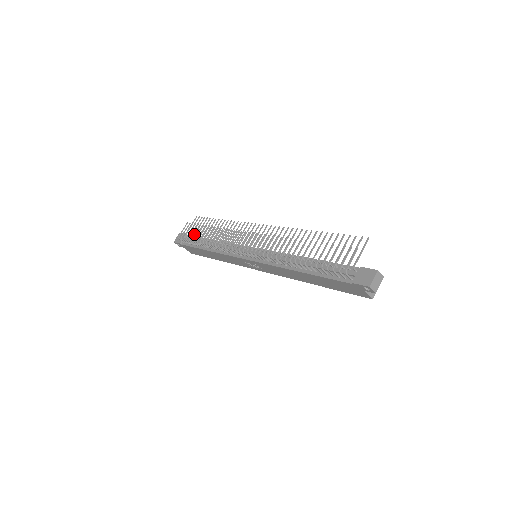
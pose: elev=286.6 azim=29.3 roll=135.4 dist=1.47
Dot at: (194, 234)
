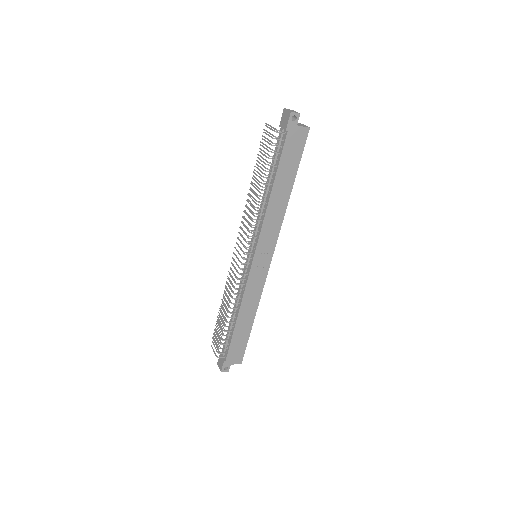
Dot at: occluded
